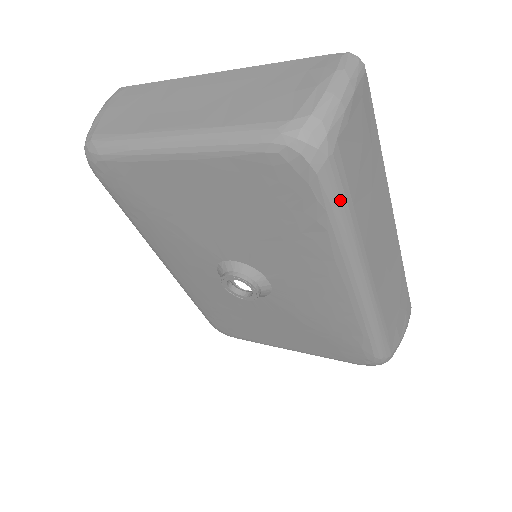
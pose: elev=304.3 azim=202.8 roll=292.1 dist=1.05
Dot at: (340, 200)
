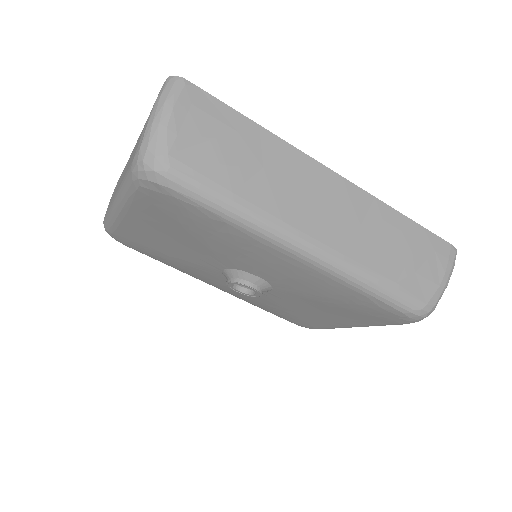
Dot at: (210, 196)
